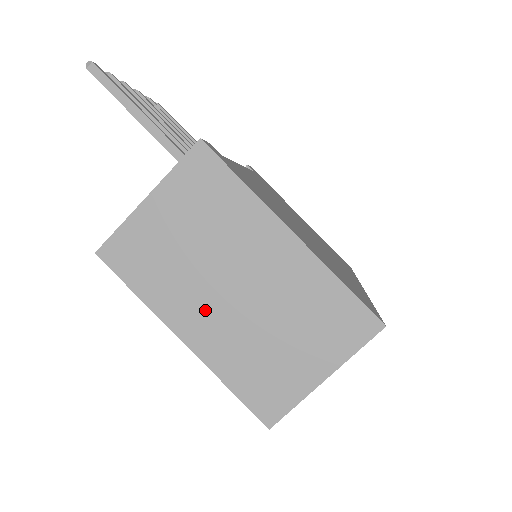
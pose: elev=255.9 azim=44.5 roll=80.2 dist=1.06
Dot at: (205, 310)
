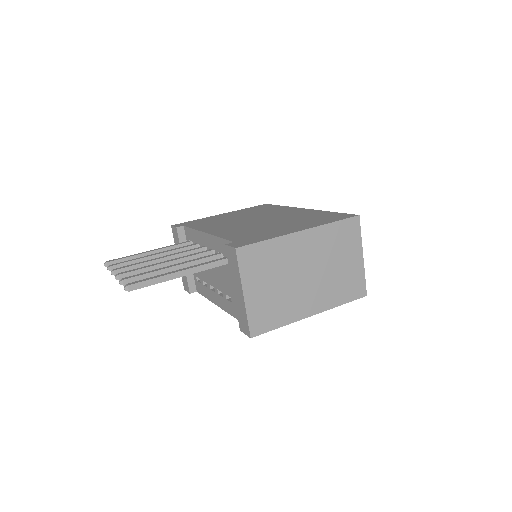
Dot at: (307, 296)
